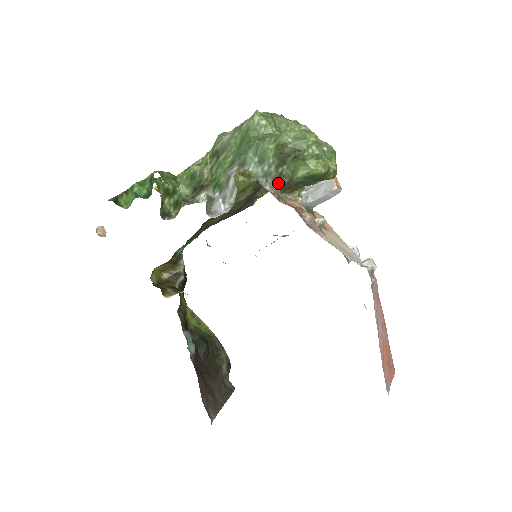
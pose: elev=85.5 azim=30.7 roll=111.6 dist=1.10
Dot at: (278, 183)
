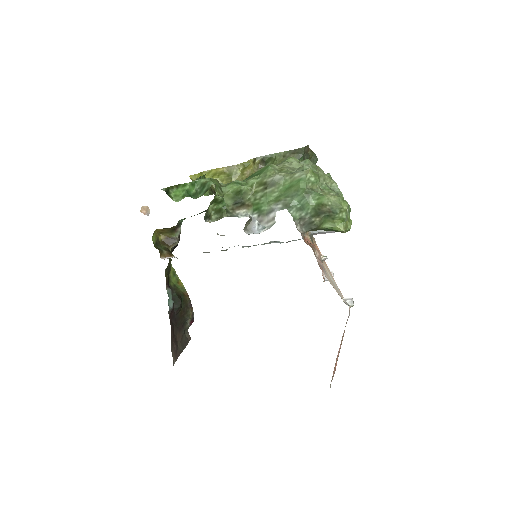
Dot at: (307, 226)
